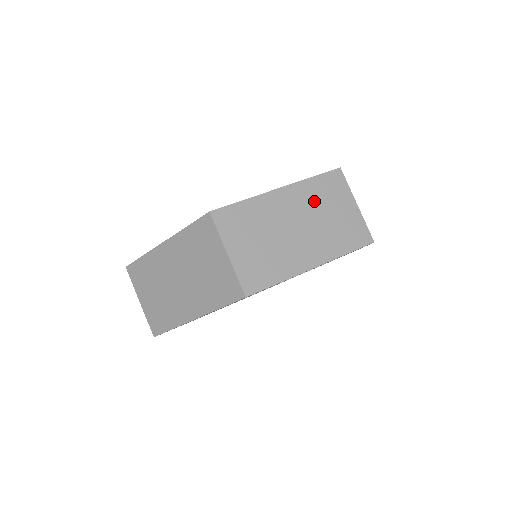
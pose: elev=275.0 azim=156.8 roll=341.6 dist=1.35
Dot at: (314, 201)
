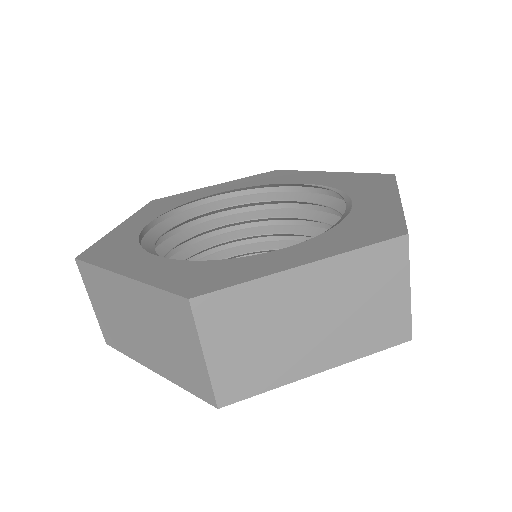
Dot at: occluded
